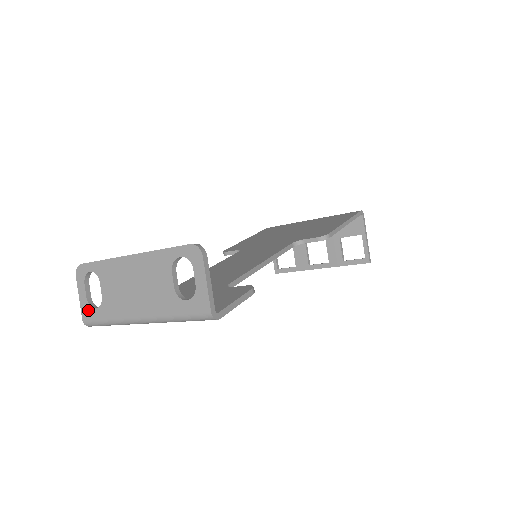
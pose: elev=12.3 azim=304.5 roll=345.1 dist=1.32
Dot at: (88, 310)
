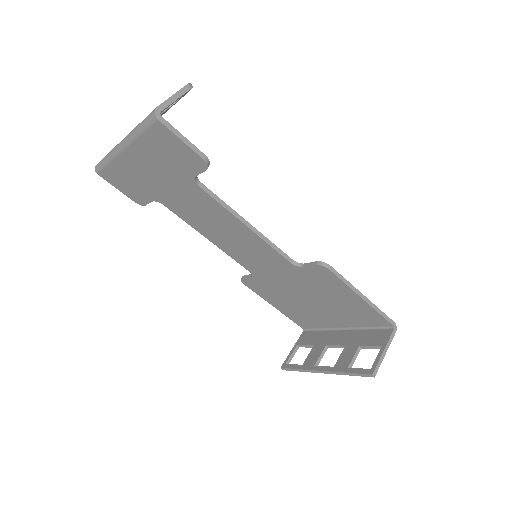
Dot at: occluded
